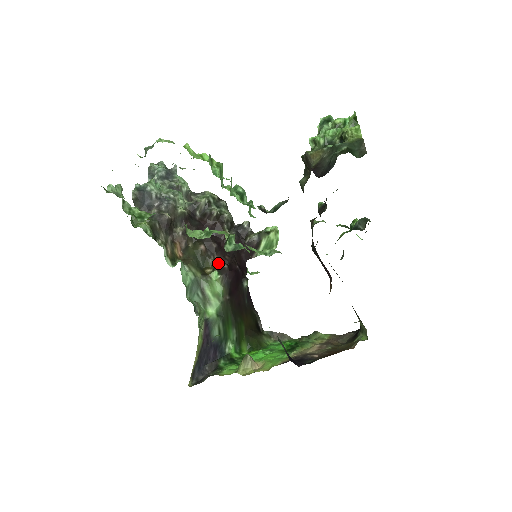
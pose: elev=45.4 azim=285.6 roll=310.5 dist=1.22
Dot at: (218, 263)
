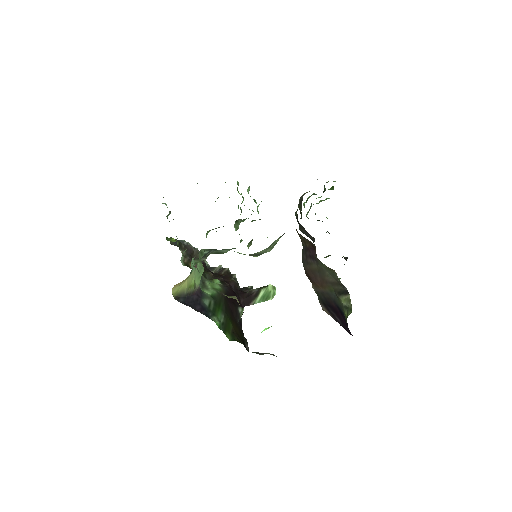
Dot at: occluded
